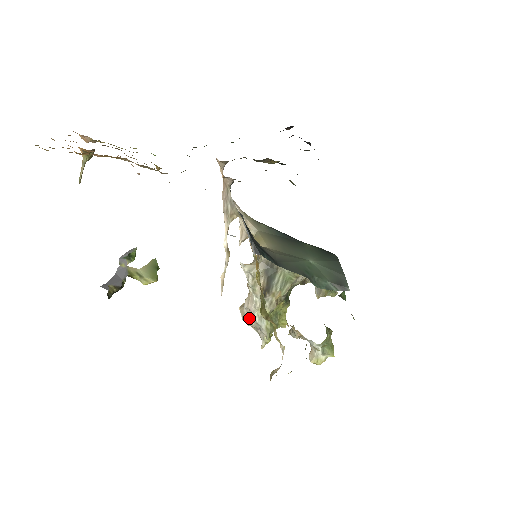
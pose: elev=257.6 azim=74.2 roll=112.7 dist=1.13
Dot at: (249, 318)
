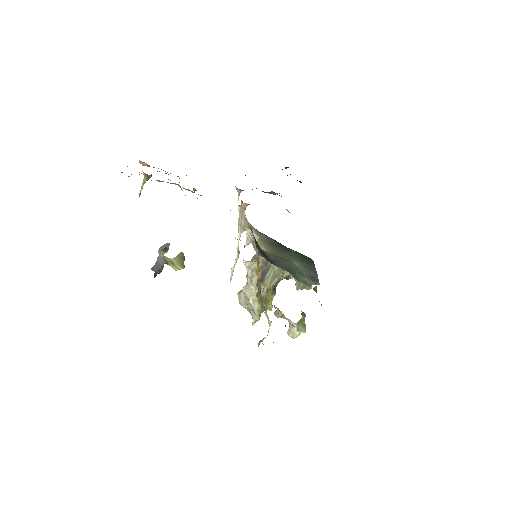
Dot at: (245, 301)
